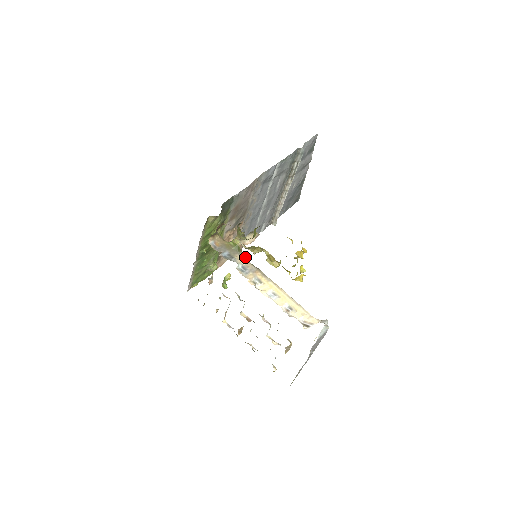
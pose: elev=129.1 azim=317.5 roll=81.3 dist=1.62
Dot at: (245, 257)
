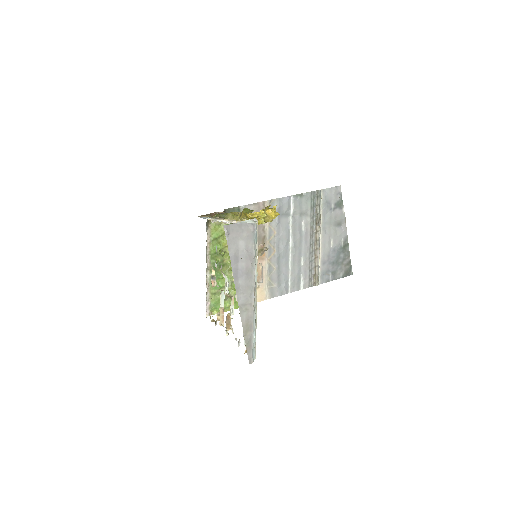
Dot at: occluded
